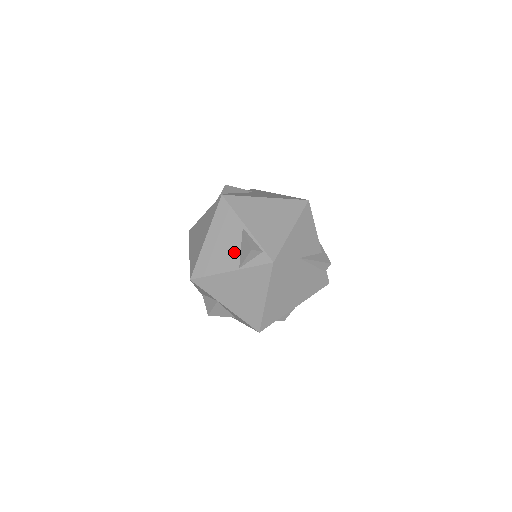
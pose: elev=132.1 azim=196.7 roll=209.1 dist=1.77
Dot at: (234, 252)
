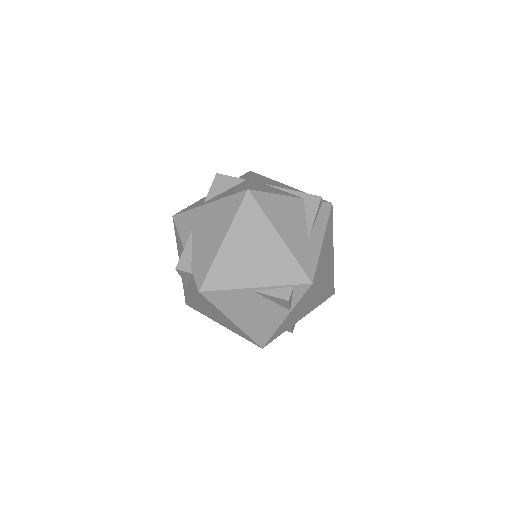
Dot at: (270, 308)
